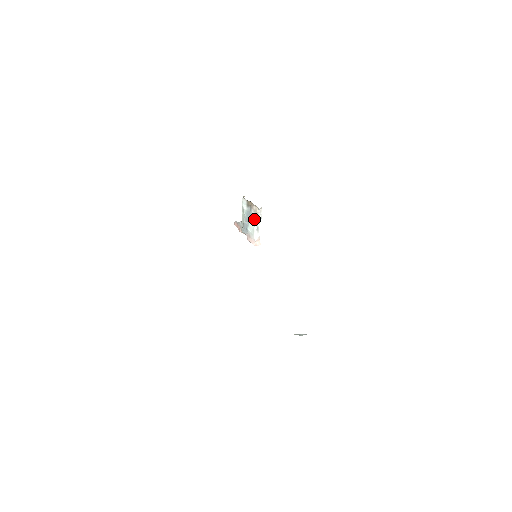
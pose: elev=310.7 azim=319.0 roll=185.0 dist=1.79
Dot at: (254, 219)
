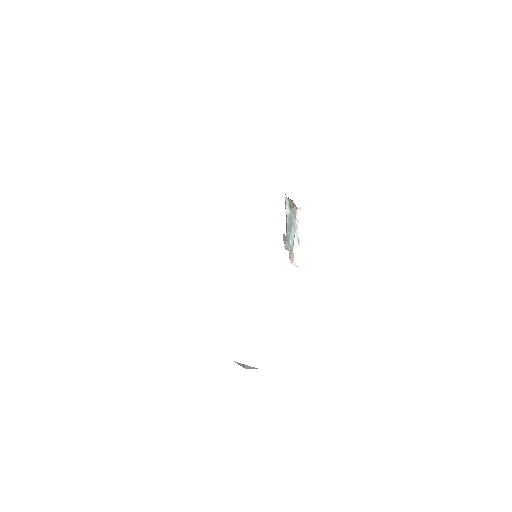
Dot at: (294, 226)
